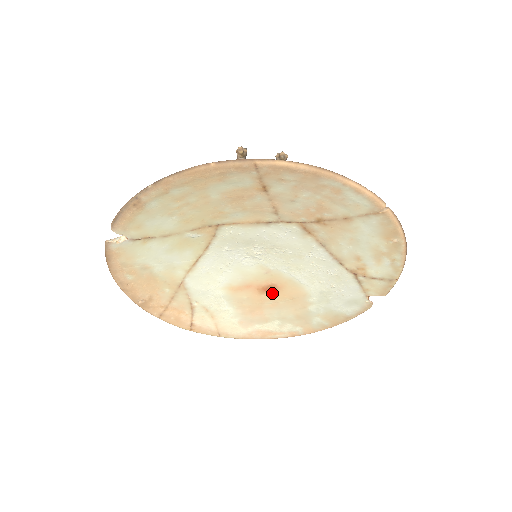
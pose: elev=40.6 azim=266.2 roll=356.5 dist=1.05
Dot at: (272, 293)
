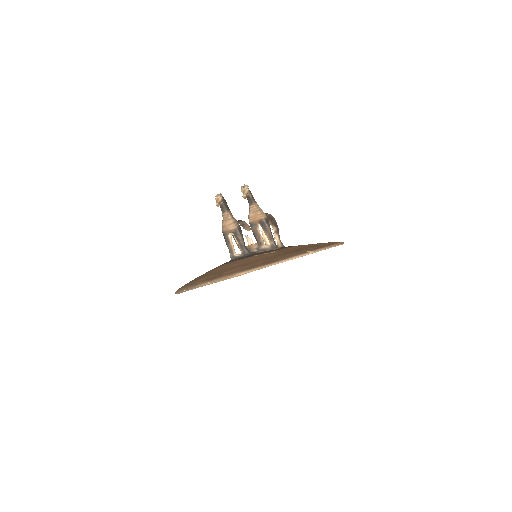
Dot at: occluded
